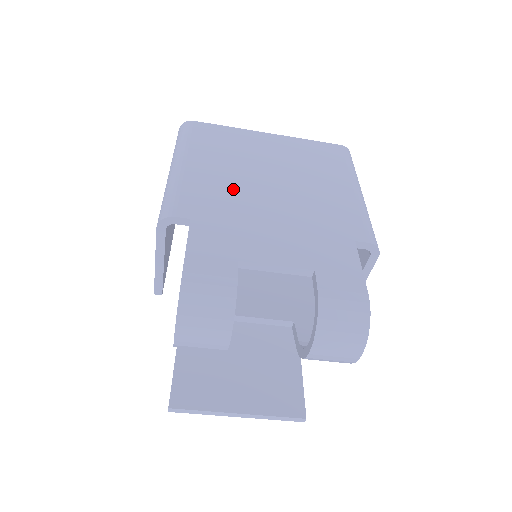
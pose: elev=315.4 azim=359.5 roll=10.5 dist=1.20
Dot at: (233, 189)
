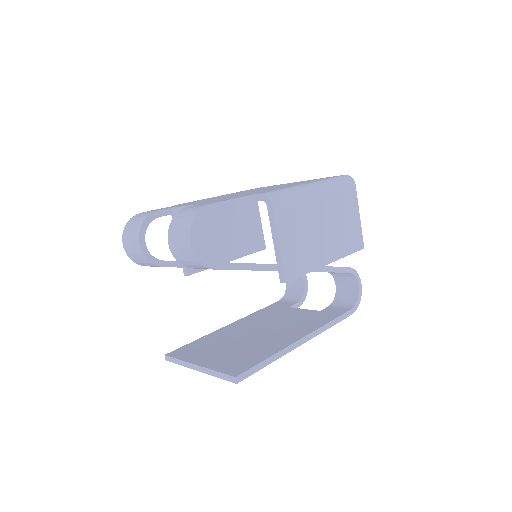
Dot at: occluded
